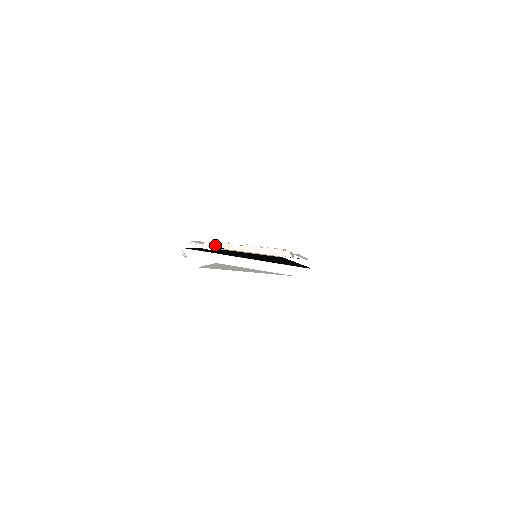
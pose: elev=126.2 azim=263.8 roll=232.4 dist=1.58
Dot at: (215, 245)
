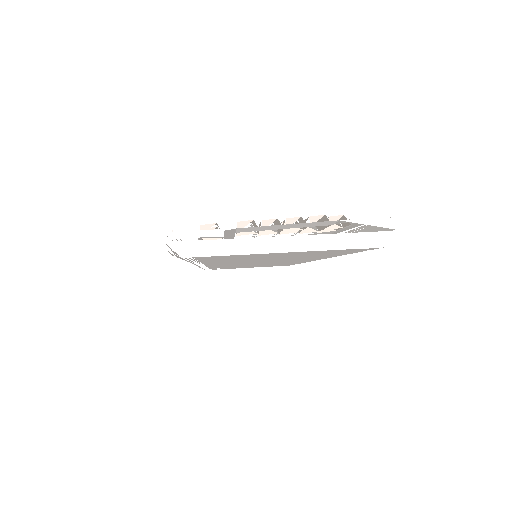
Dot at: occluded
